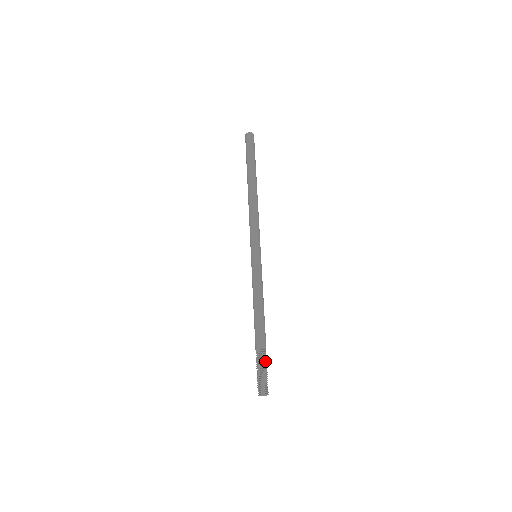
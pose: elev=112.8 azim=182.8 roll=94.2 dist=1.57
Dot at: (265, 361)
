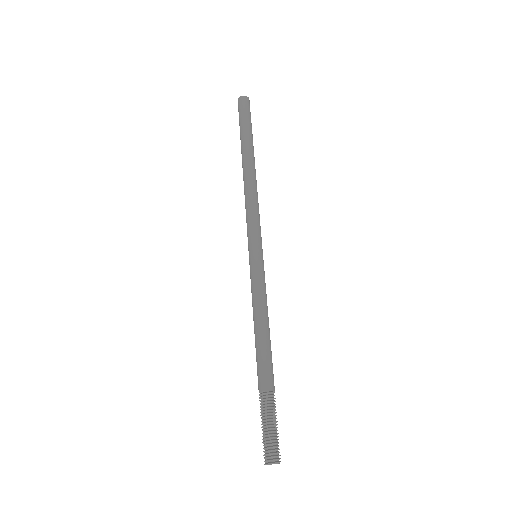
Dot at: (268, 410)
